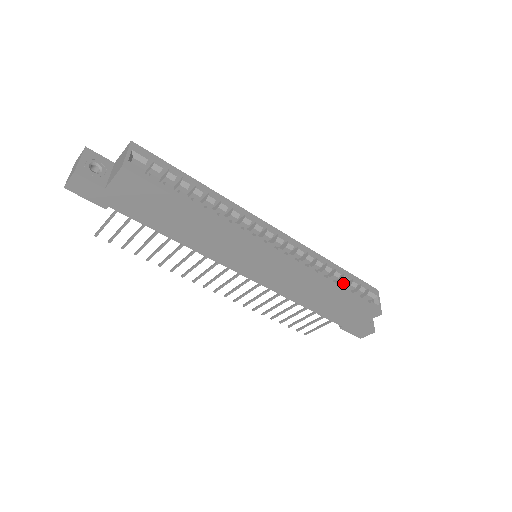
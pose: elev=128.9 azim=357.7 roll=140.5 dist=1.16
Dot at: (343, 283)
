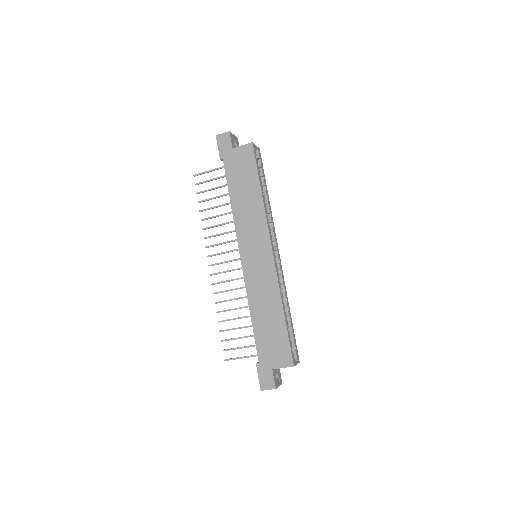
Dot at: occluded
